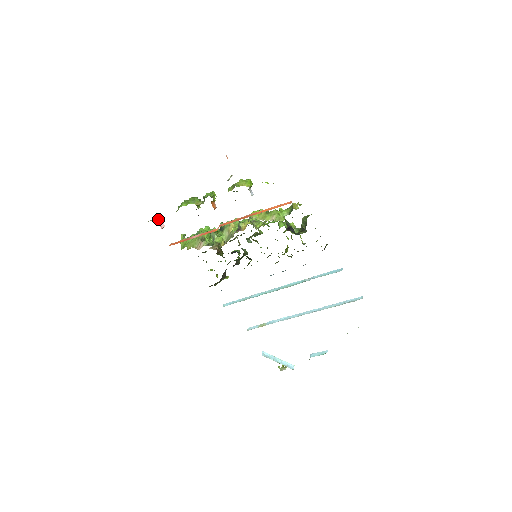
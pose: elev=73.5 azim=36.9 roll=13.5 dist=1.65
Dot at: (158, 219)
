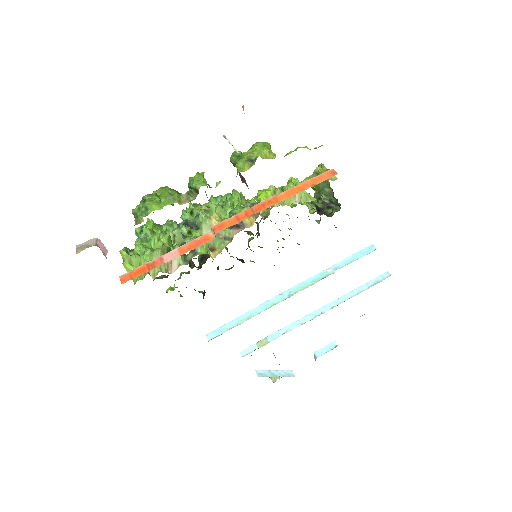
Dot at: (96, 243)
